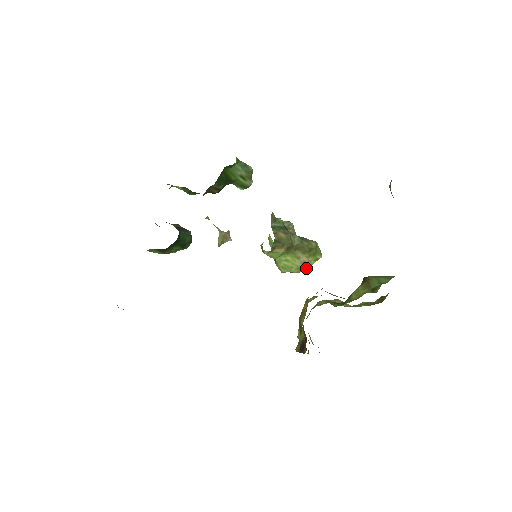
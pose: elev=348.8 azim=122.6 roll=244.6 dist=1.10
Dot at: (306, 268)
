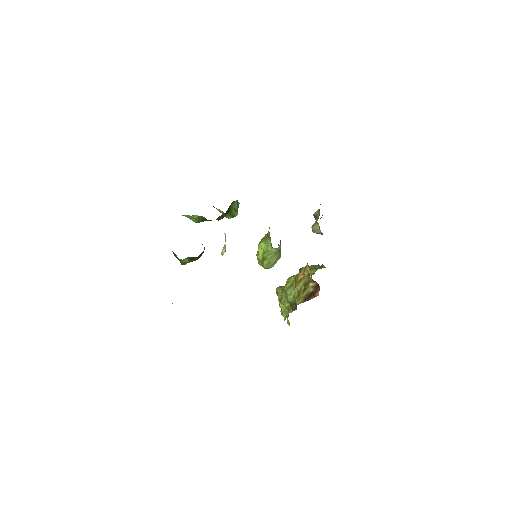
Dot at: occluded
